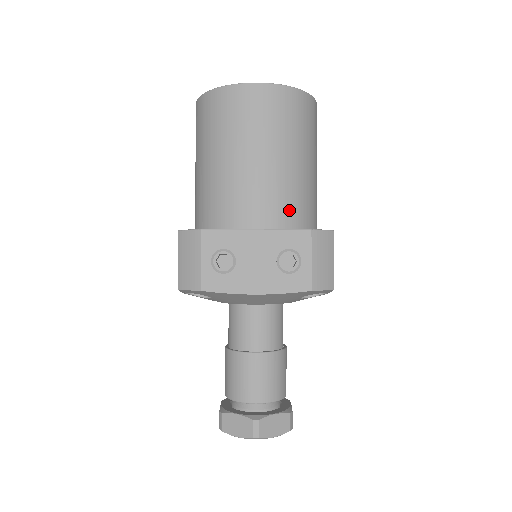
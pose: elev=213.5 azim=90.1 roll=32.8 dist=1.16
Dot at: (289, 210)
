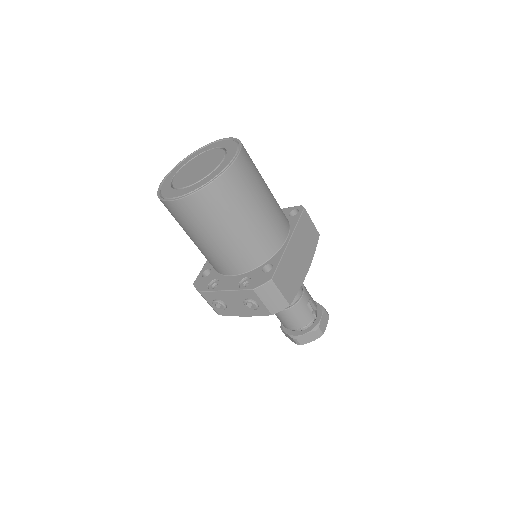
Dot at: (245, 260)
